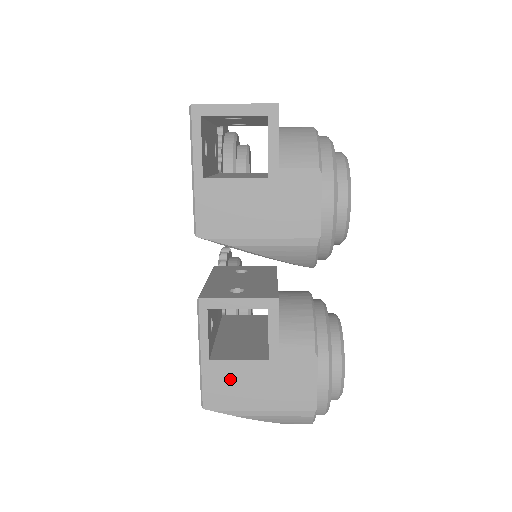
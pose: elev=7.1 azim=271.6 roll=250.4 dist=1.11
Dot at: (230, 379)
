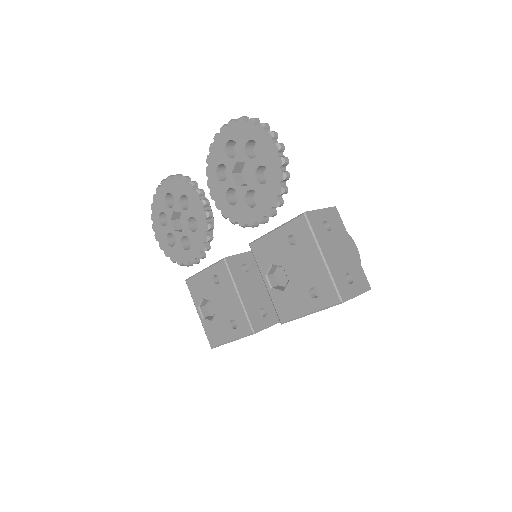
Dot at: occluded
